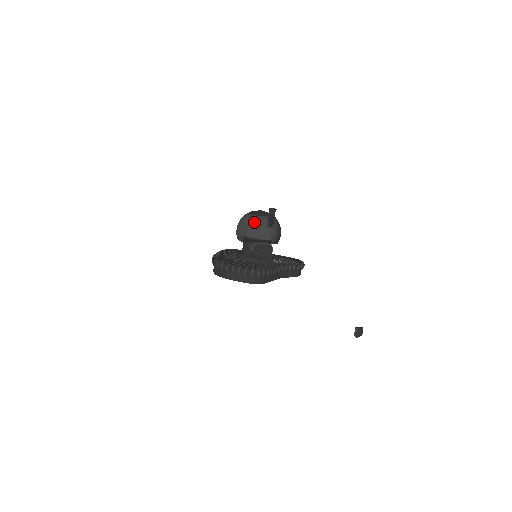
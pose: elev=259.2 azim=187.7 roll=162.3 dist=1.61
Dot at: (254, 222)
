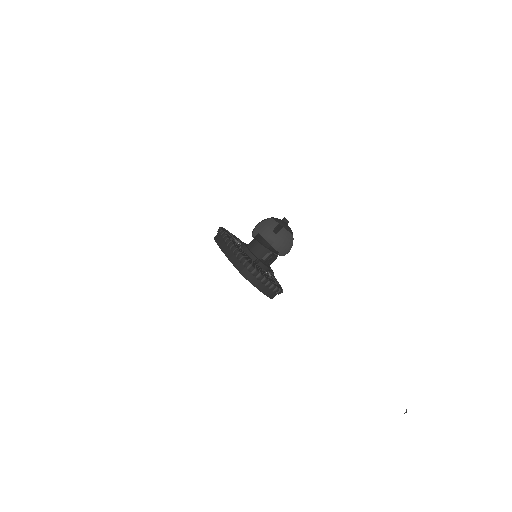
Dot at: (287, 238)
